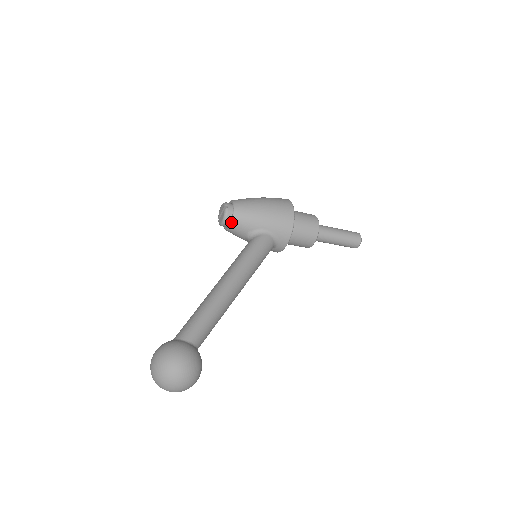
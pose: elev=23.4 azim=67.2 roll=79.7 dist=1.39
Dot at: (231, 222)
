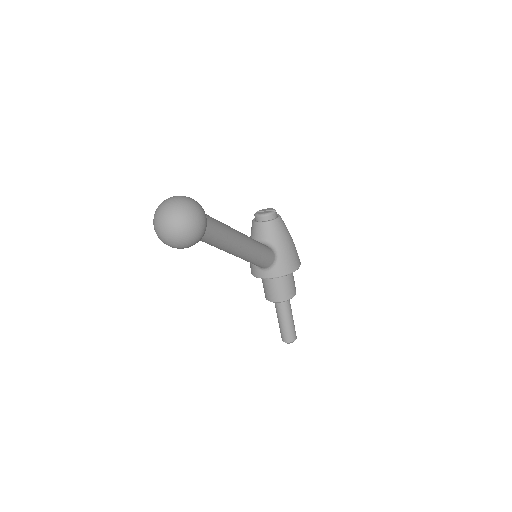
Dot at: (267, 221)
